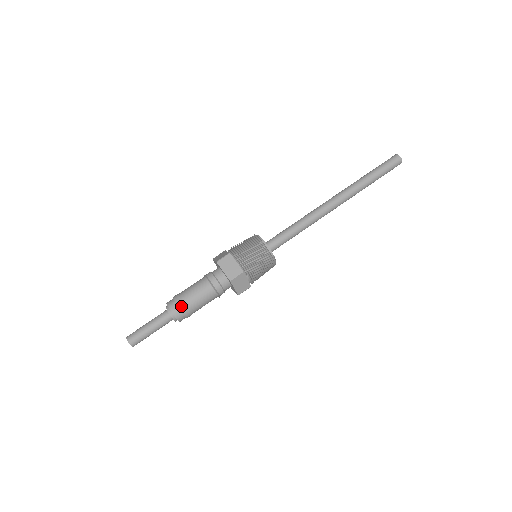
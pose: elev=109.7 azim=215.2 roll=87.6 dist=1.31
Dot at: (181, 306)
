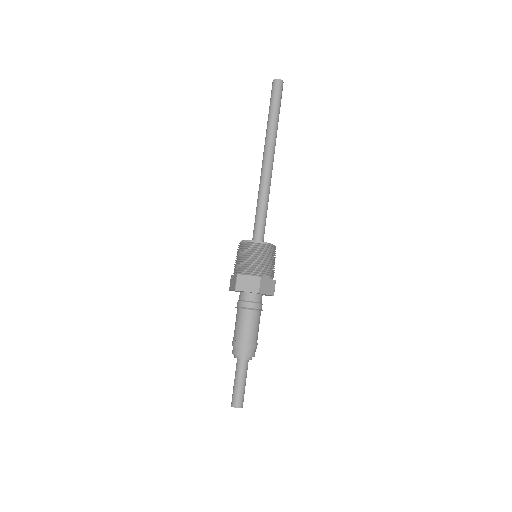
Dot at: (244, 346)
